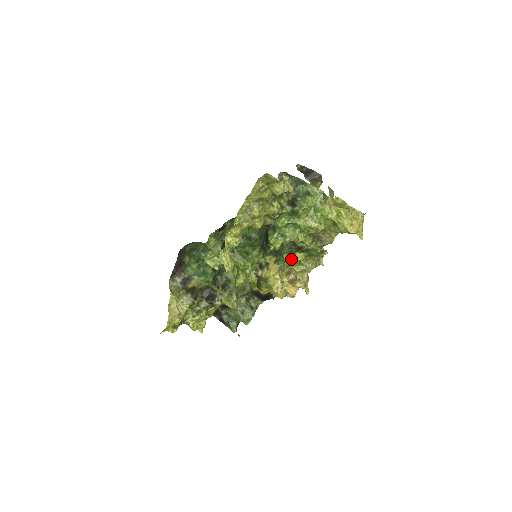
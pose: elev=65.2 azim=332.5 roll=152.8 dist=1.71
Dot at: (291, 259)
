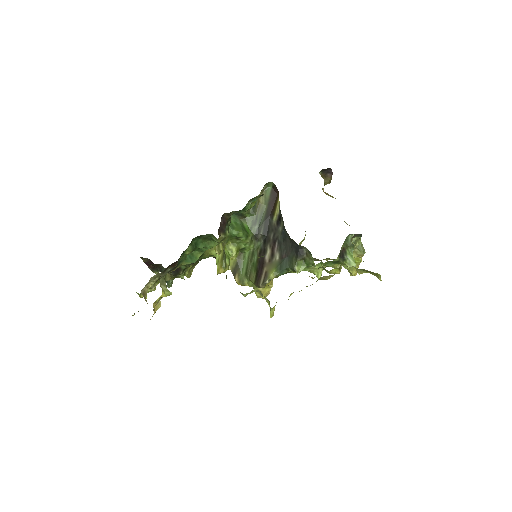
Dot at: occluded
